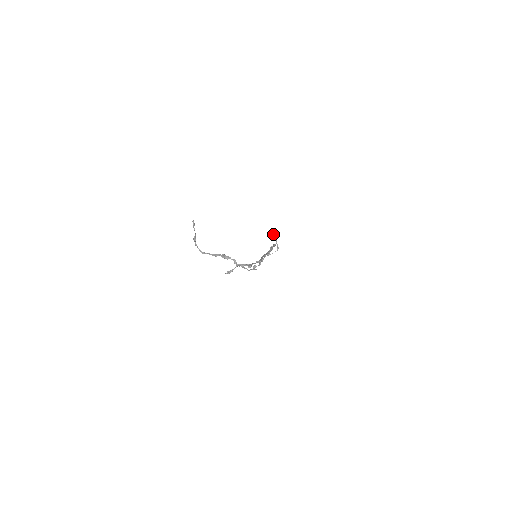
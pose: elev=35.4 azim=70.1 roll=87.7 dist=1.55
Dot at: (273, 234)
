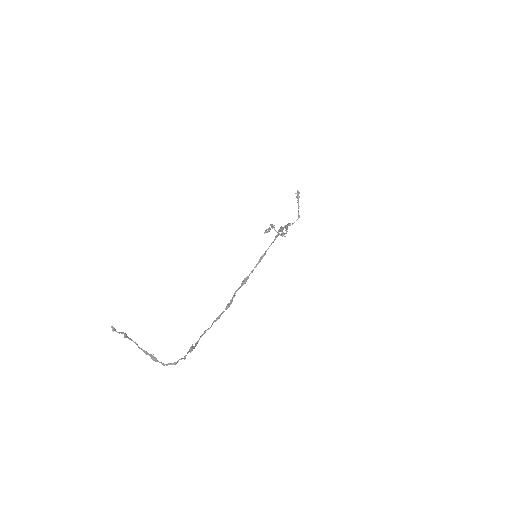
Dot at: (295, 193)
